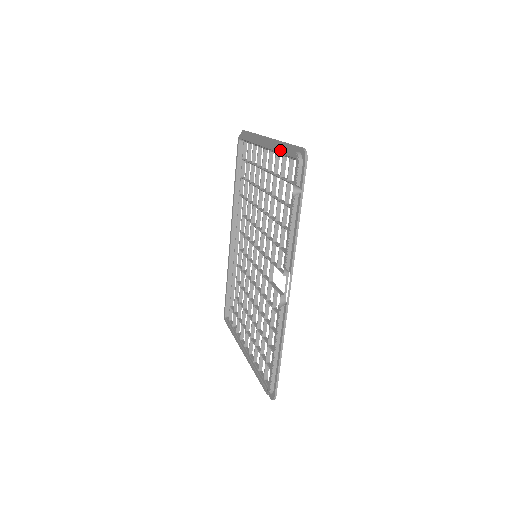
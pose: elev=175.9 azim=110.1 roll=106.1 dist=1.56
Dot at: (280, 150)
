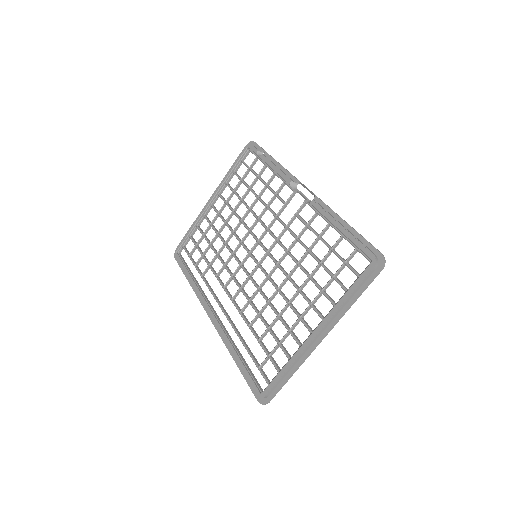
Dot at: (230, 170)
